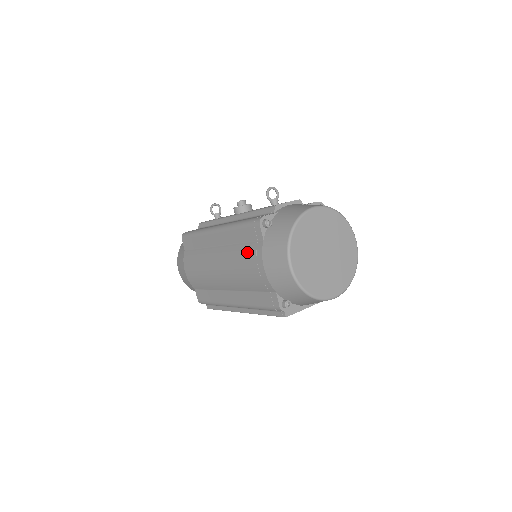
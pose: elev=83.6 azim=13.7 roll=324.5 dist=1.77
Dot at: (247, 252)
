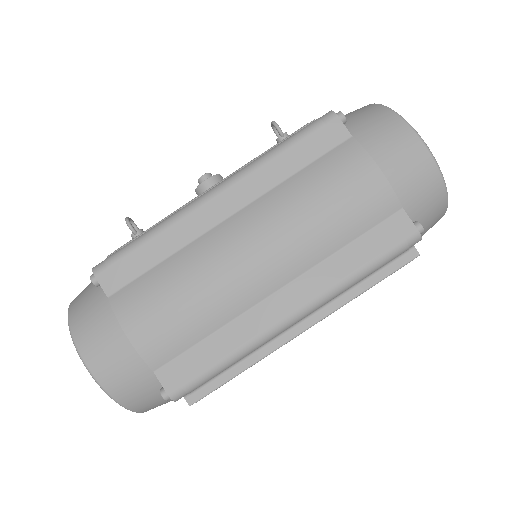
Dot at: (326, 170)
